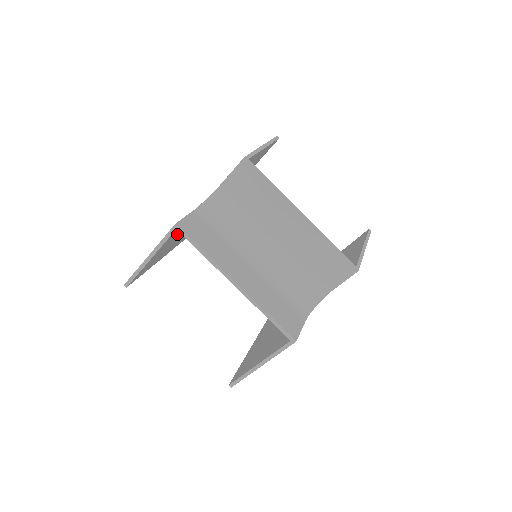
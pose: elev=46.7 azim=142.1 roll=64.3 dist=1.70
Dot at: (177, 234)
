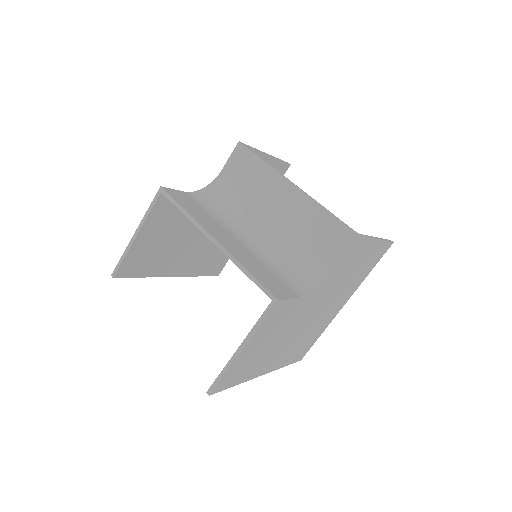
Dot at: (171, 221)
